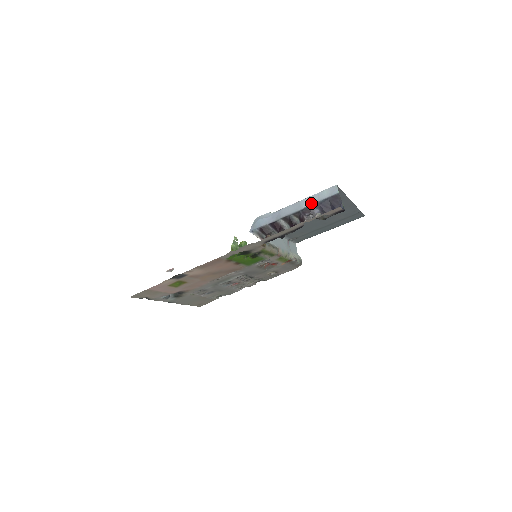
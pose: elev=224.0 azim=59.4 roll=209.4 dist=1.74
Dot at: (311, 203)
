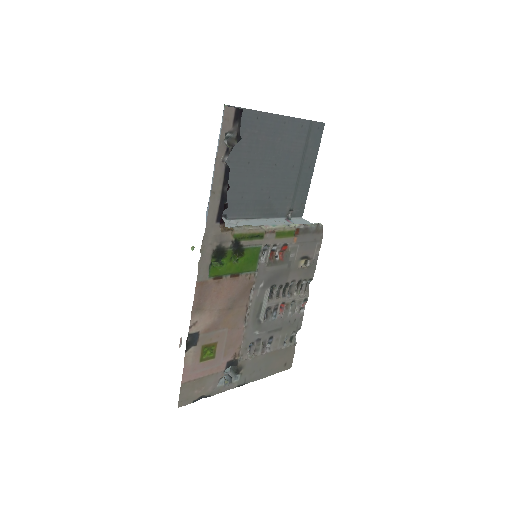
Dot at: occluded
